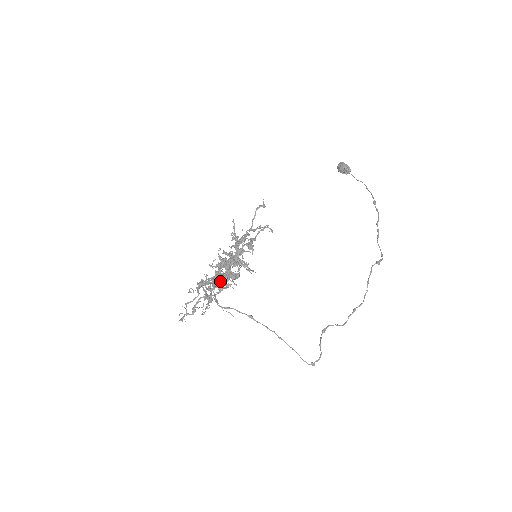
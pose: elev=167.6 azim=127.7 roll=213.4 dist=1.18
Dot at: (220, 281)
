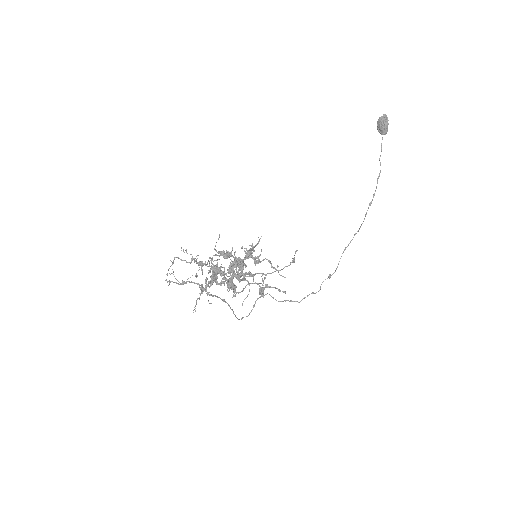
Dot at: occluded
